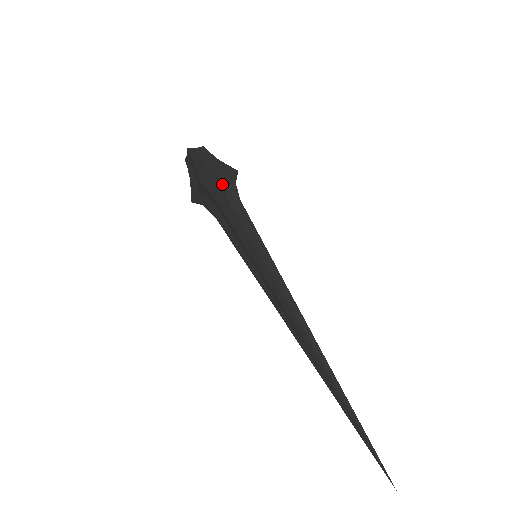
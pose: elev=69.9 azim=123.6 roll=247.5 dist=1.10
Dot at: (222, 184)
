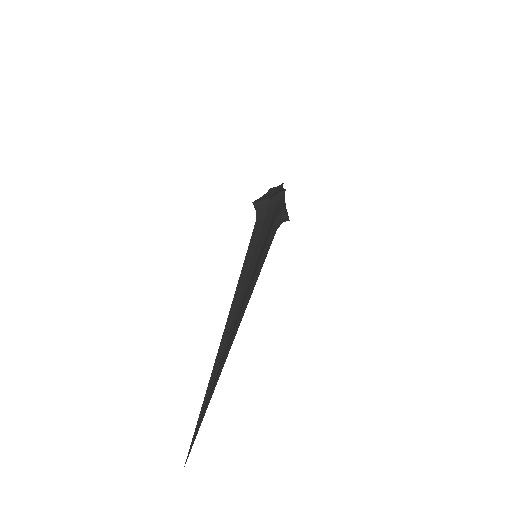
Dot at: (281, 212)
